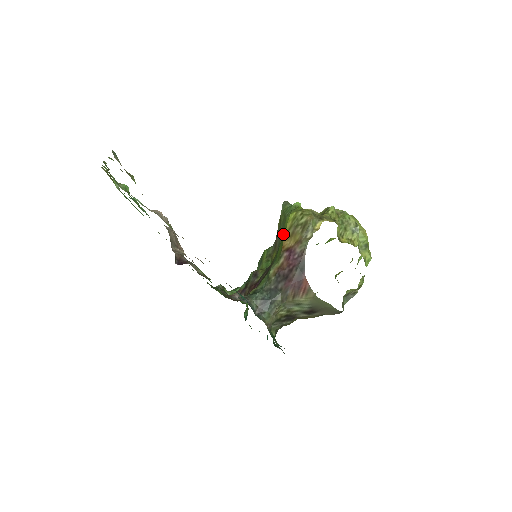
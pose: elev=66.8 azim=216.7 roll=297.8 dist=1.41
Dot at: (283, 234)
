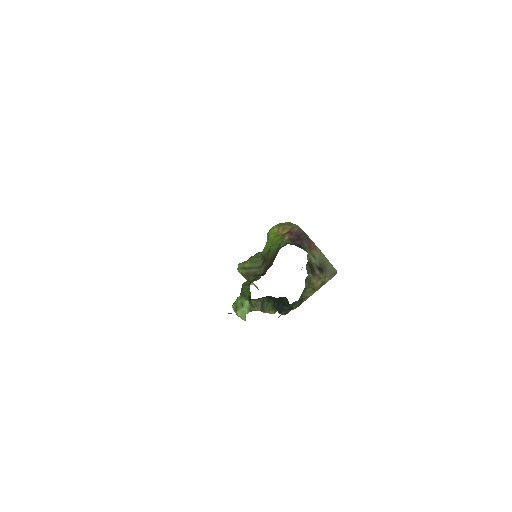
Dot at: (263, 254)
